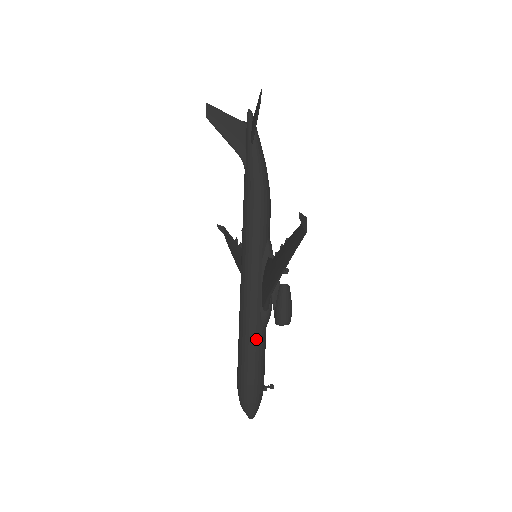
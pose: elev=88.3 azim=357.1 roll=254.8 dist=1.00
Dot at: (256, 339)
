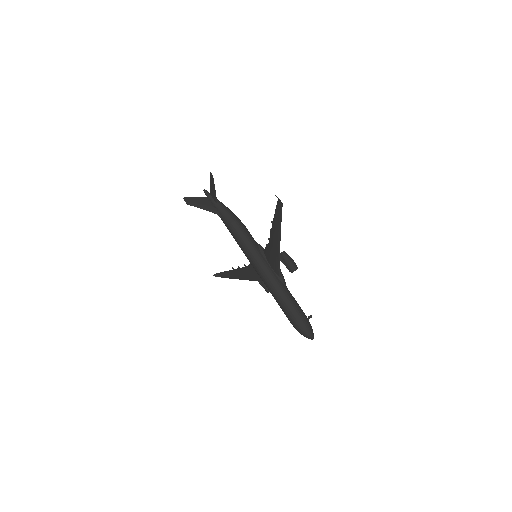
Dot at: (286, 293)
